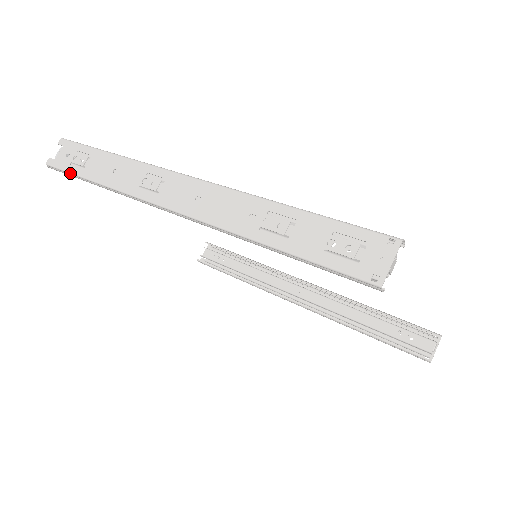
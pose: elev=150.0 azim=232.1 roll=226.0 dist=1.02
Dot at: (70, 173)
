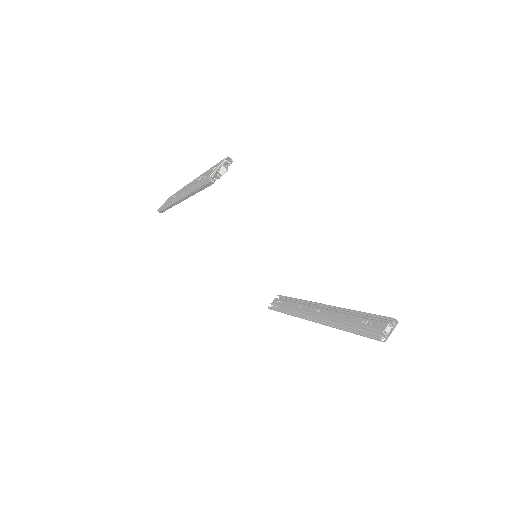
Dot at: (161, 208)
